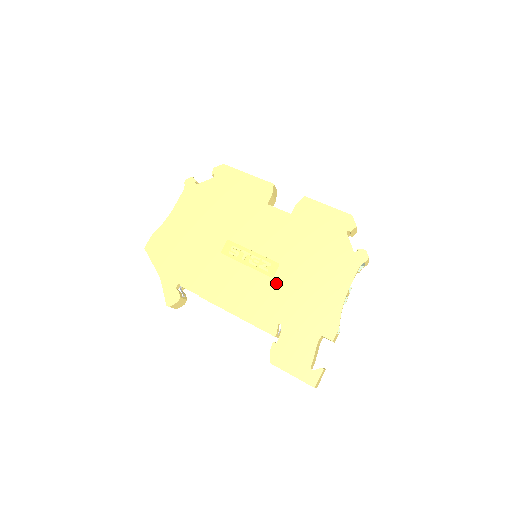
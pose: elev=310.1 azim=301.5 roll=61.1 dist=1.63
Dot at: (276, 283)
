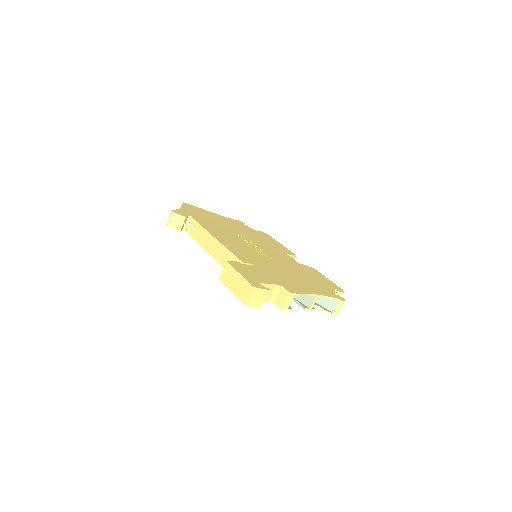
Dot at: (265, 260)
